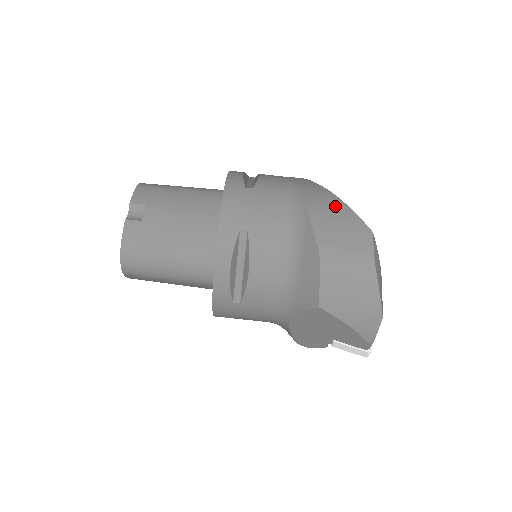
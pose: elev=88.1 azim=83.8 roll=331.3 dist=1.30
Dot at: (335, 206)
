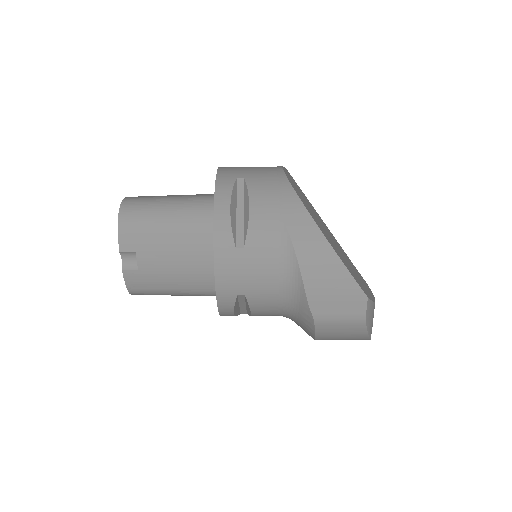
Dot at: (331, 269)
